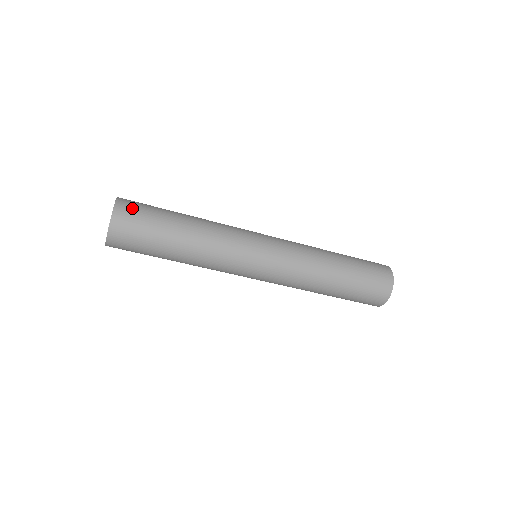
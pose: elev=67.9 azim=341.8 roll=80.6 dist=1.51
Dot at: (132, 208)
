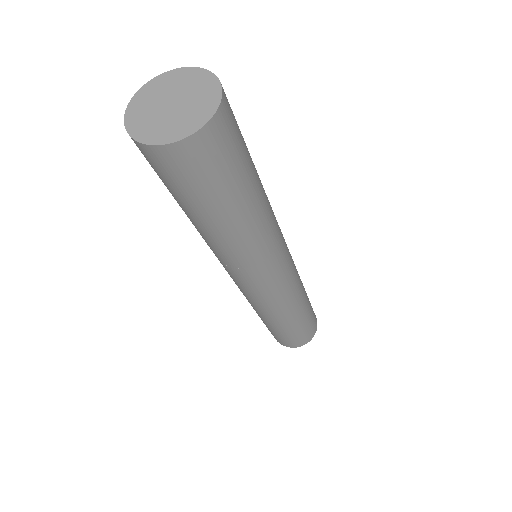
Dot at: (233, 124)
